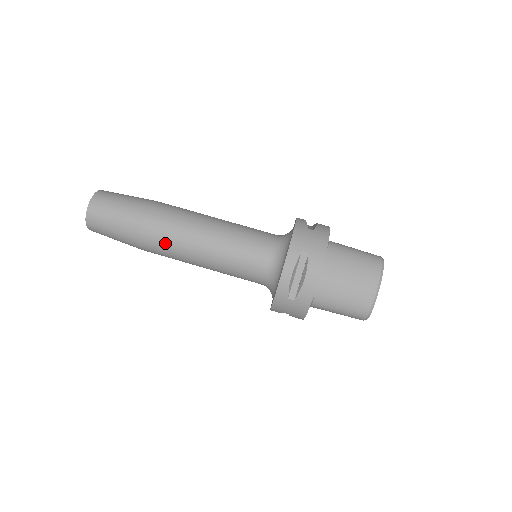
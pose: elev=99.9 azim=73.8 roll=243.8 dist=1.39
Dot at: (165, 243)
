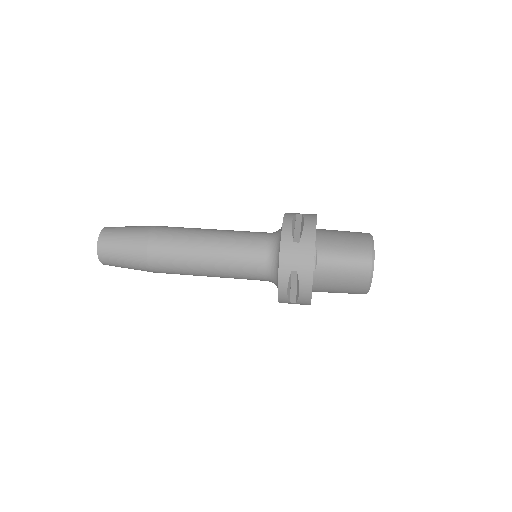
Dot at: (172, 238)
